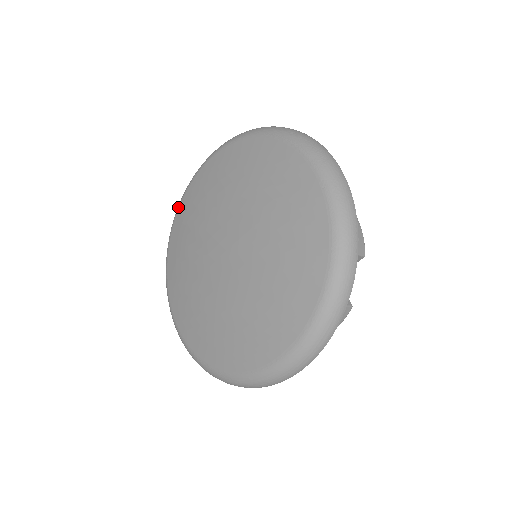
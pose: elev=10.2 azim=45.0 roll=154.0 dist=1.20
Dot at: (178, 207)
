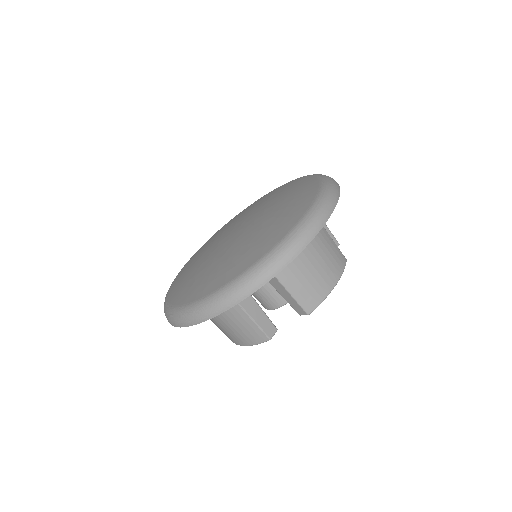
Dot at: (175, 278)
